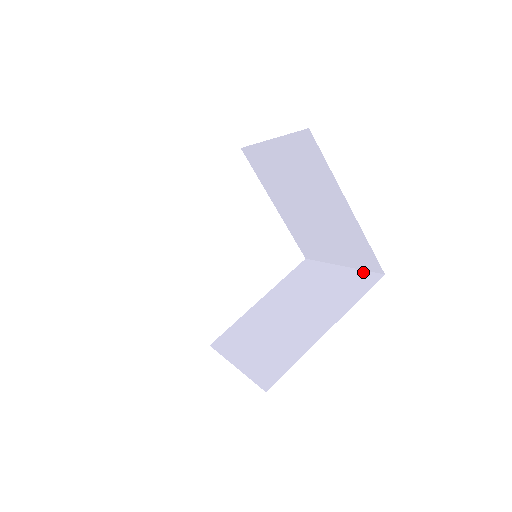
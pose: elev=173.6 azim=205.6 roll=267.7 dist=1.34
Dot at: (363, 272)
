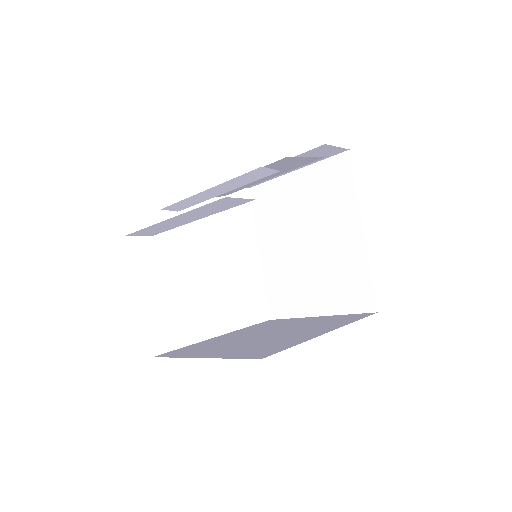
Dot at: (350, 314)
